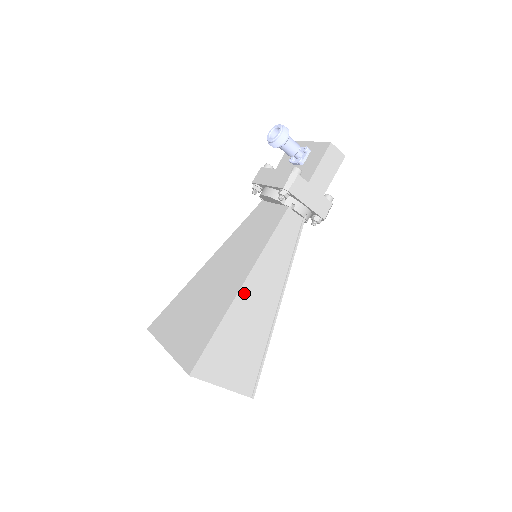
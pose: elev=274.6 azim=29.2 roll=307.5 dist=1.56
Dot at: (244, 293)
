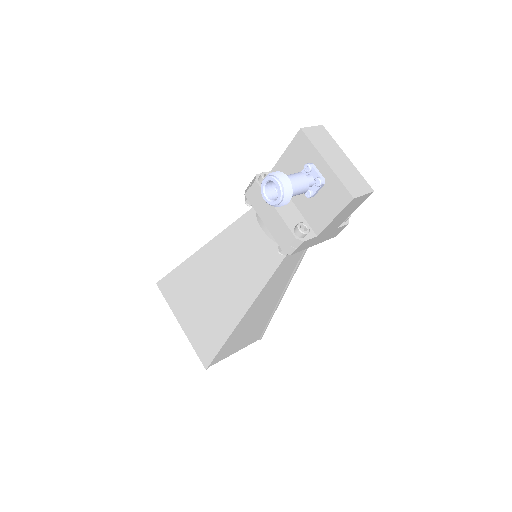
Dot at: (246, 316)
